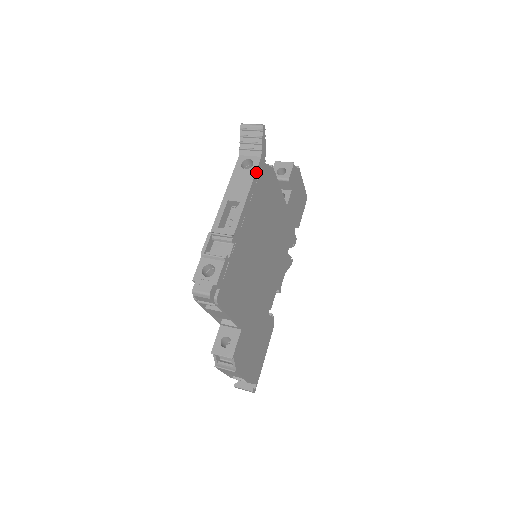
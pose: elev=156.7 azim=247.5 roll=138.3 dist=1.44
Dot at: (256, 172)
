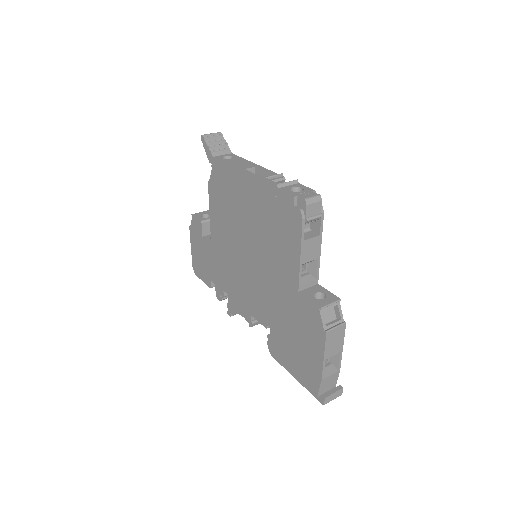
Dot at: (240, 158)
